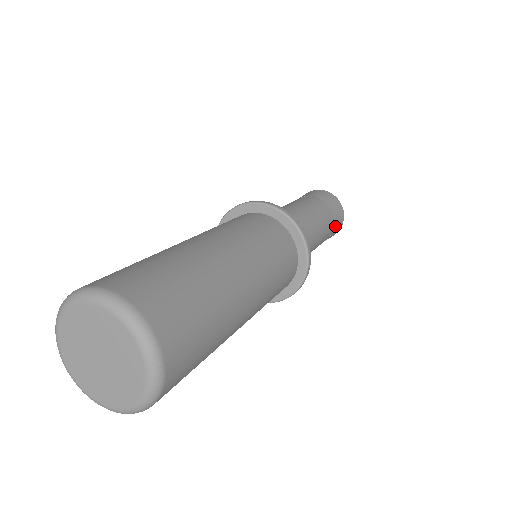
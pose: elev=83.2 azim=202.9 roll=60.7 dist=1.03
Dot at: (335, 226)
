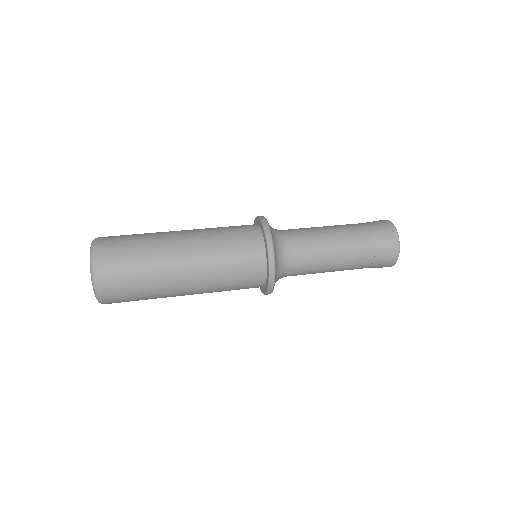
Dot at: (375, 263)
